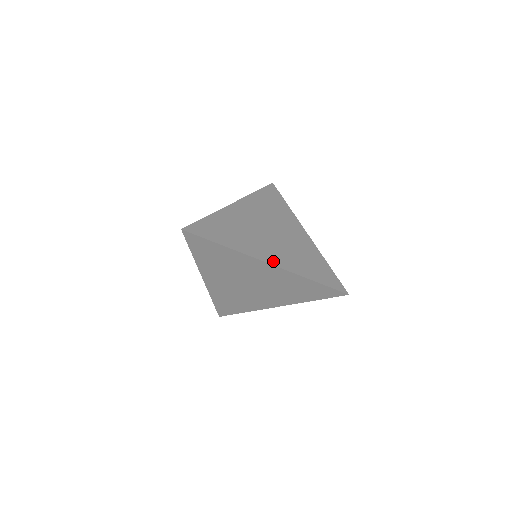
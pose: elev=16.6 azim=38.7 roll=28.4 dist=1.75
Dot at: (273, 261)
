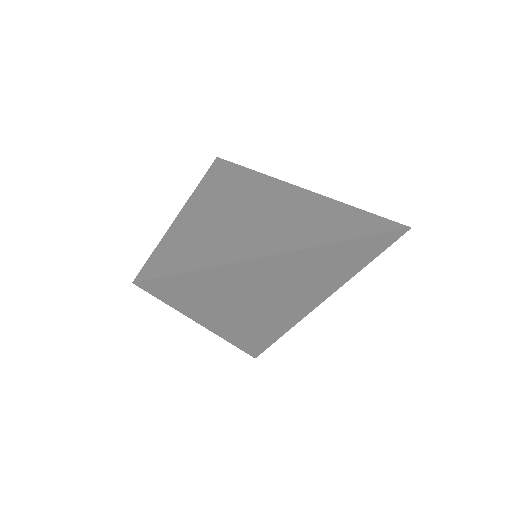
Dot at: (287, 246)
